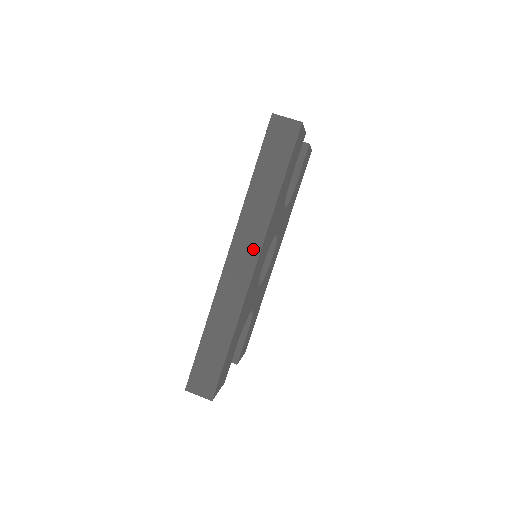
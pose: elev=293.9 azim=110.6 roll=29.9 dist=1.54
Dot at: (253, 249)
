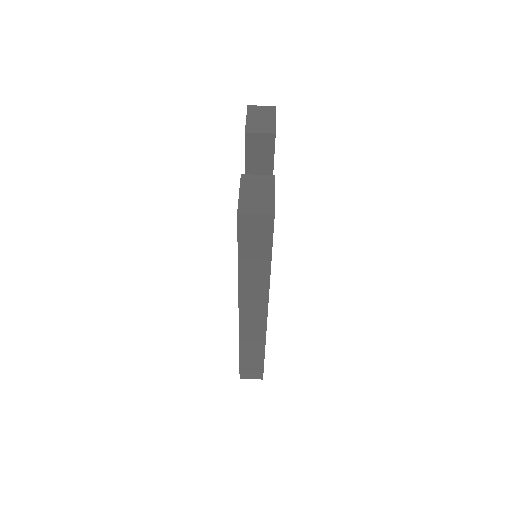
Dot at: (260, 307)
